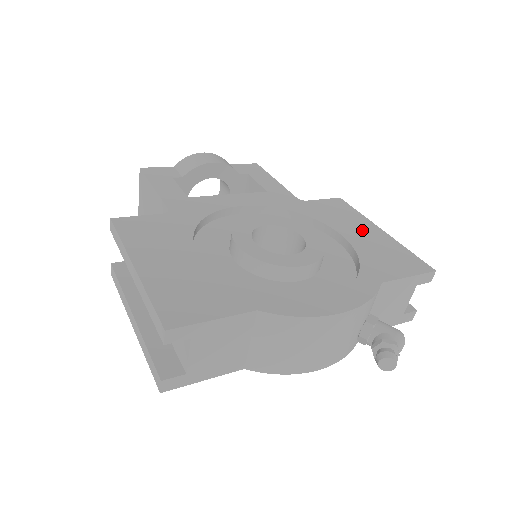
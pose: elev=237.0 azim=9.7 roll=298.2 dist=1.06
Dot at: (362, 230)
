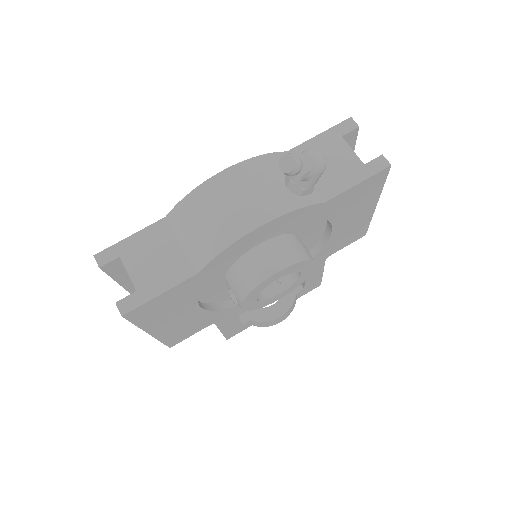
Dot at: occluded
